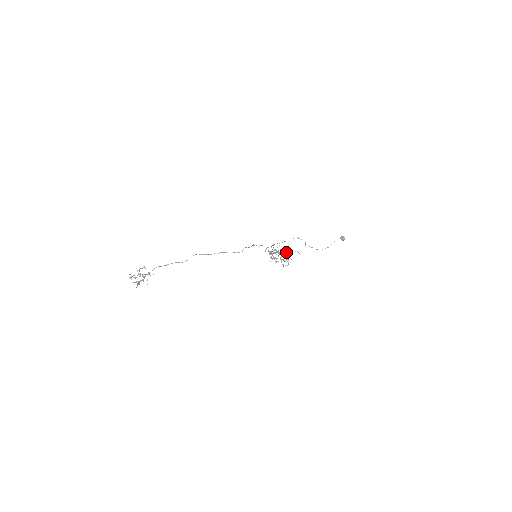
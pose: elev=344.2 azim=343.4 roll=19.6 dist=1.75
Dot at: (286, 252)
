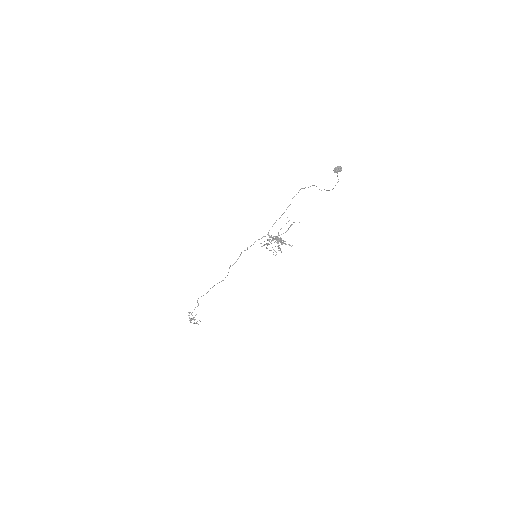
Dot at: occluded
